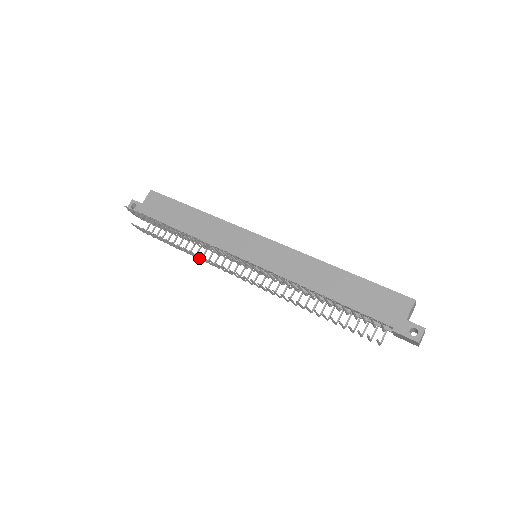
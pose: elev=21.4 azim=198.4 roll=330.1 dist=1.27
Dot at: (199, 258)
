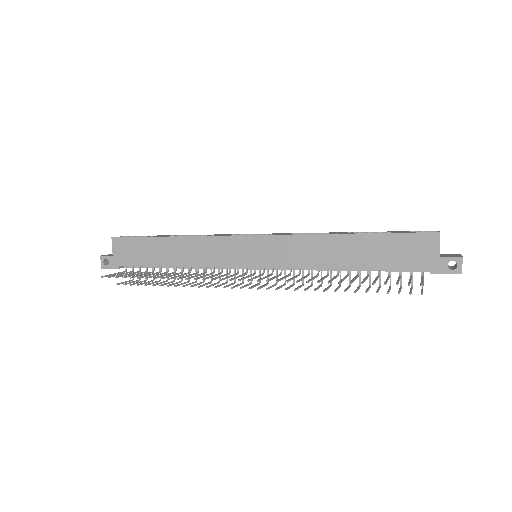
Dot at: (202, 282)
